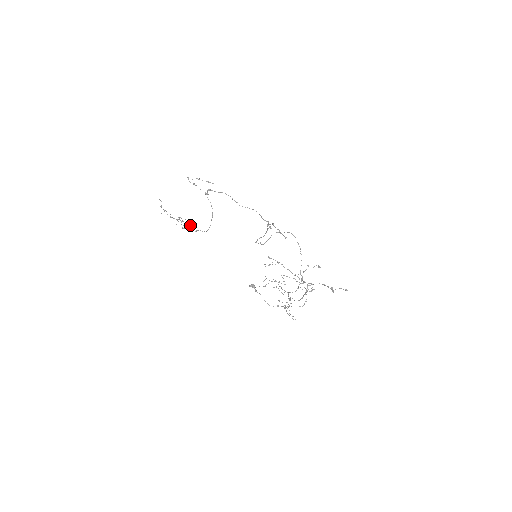
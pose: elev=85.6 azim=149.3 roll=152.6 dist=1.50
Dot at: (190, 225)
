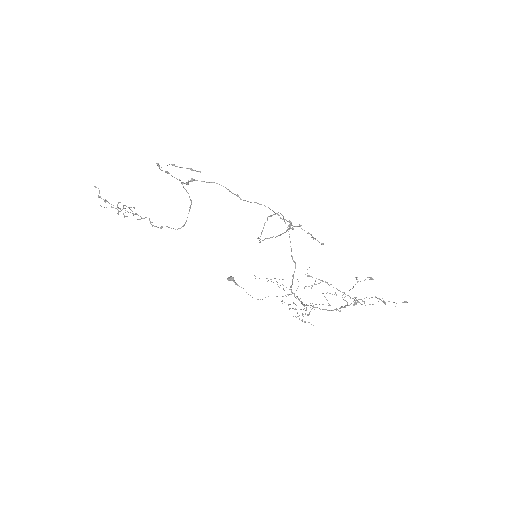
Dot at: (149, 219)
